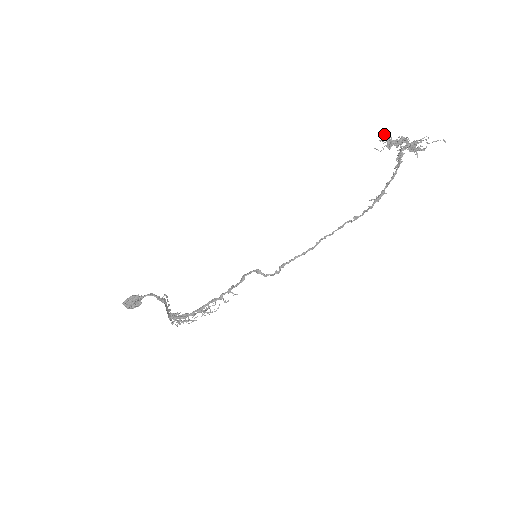
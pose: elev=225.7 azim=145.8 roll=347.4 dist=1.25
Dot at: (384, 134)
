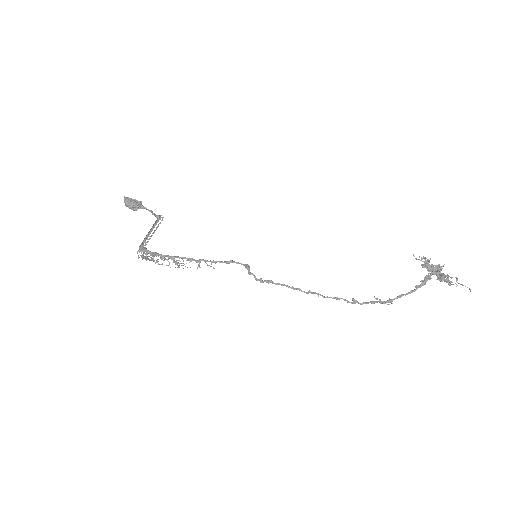
Dot at: occluded
